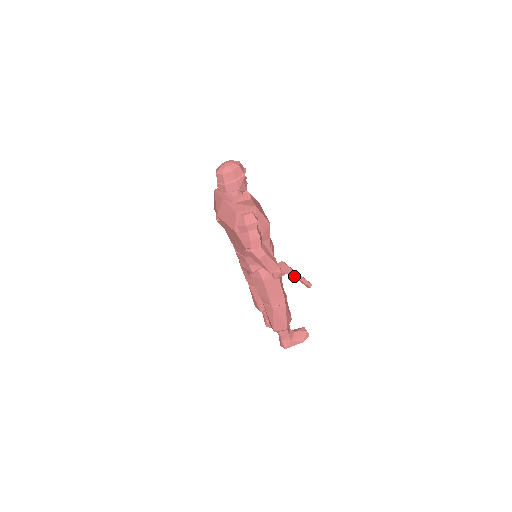
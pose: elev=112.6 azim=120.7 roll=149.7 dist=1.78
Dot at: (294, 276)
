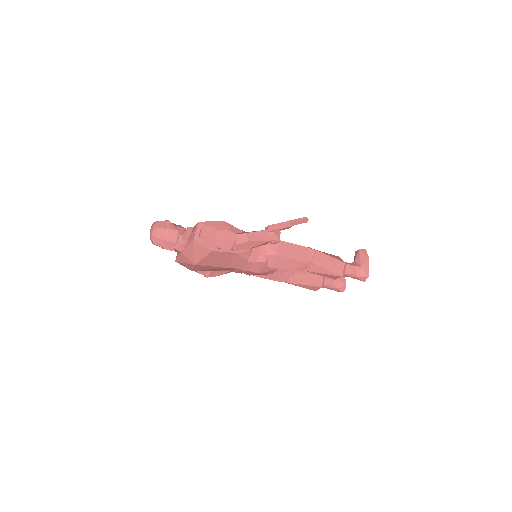
Dot at: (287, 226)
